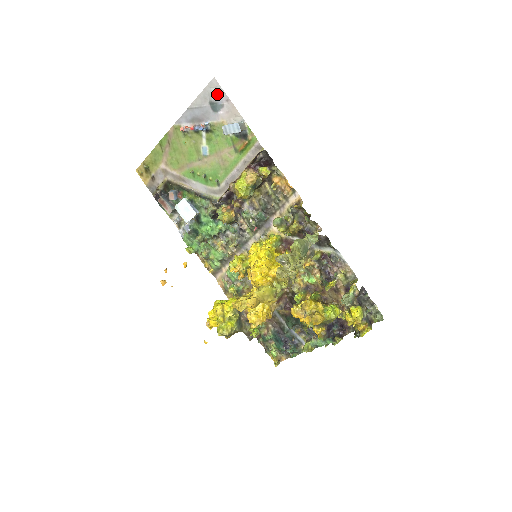
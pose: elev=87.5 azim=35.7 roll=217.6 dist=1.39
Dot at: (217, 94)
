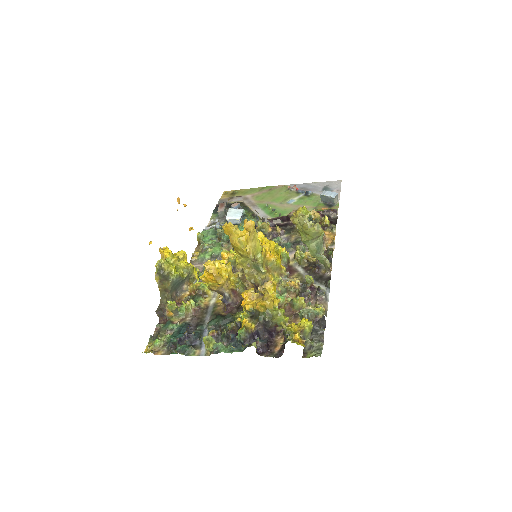
Dot at: (335, 186)
